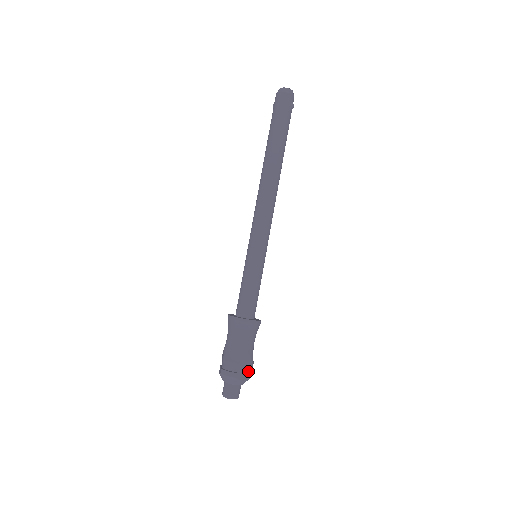
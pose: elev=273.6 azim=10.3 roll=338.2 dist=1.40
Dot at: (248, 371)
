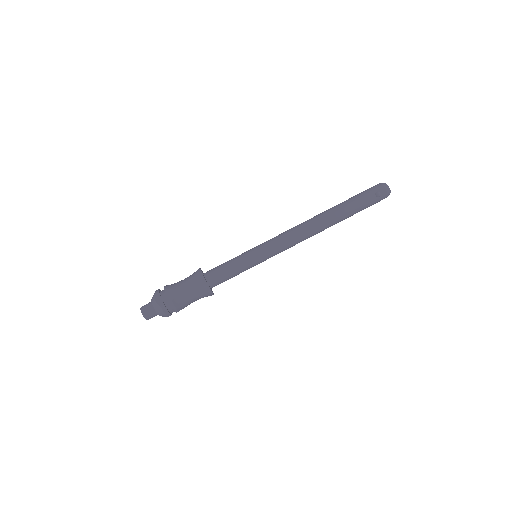
Dot at: (166, 304)
